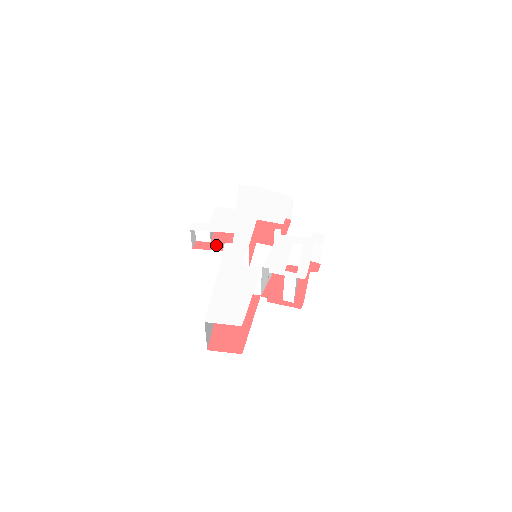
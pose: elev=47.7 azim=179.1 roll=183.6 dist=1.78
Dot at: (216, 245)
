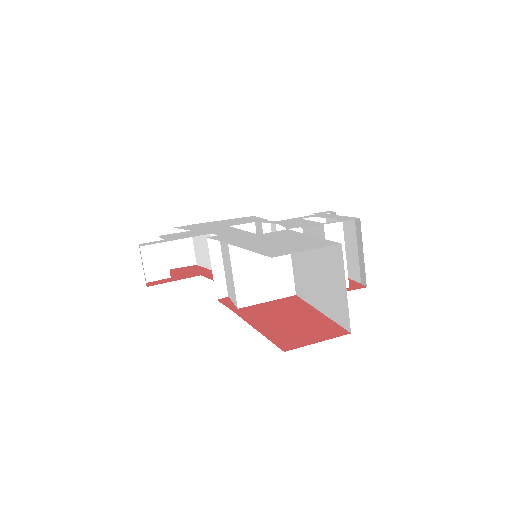
Dot at: (182, 276)
